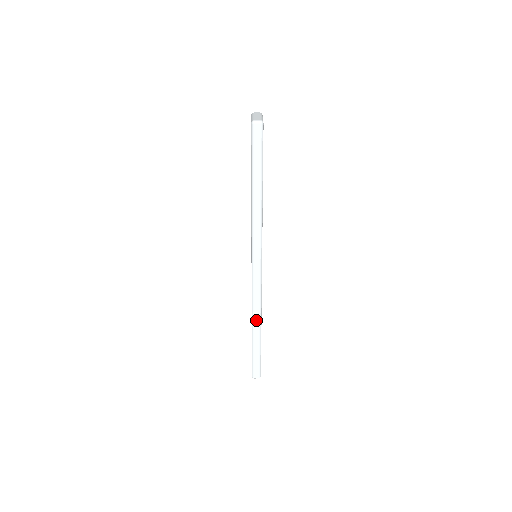
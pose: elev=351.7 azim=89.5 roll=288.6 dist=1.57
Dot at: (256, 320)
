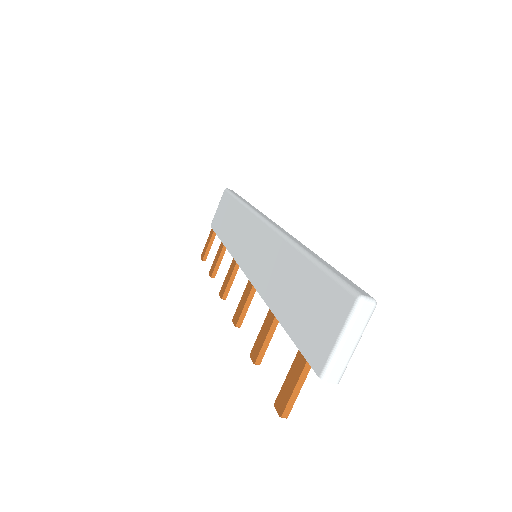
Dot at: (301, 245)
